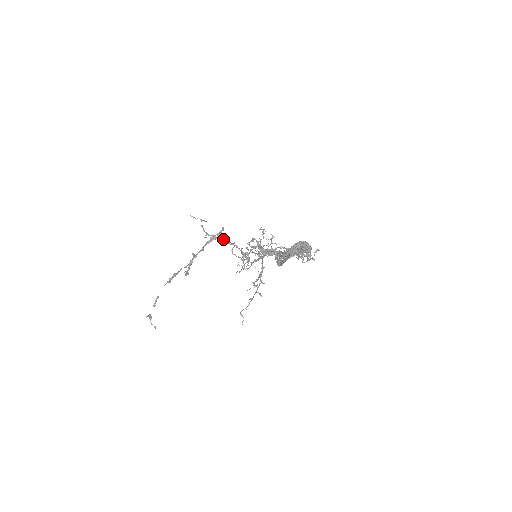
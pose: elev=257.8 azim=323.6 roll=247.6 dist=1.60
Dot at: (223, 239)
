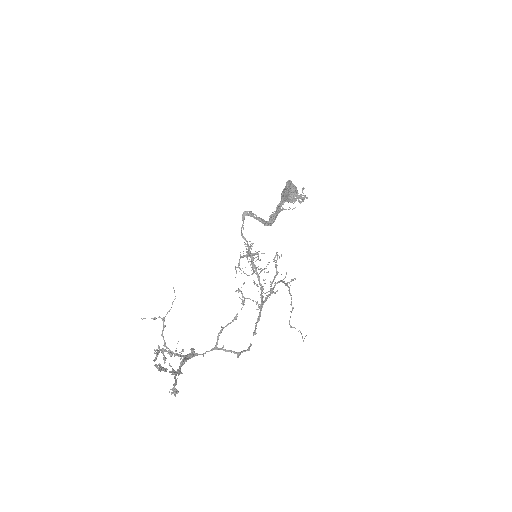
Dot at: (200, 354)
